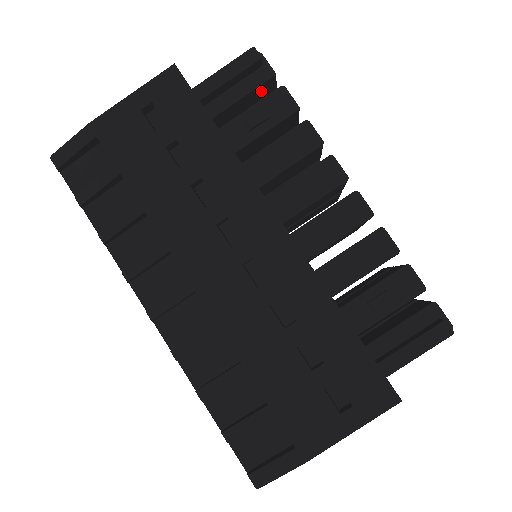
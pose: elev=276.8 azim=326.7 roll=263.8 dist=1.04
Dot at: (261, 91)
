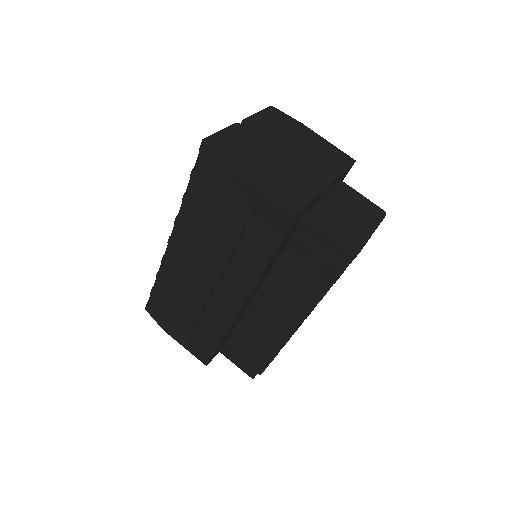
Dot at: occluded
